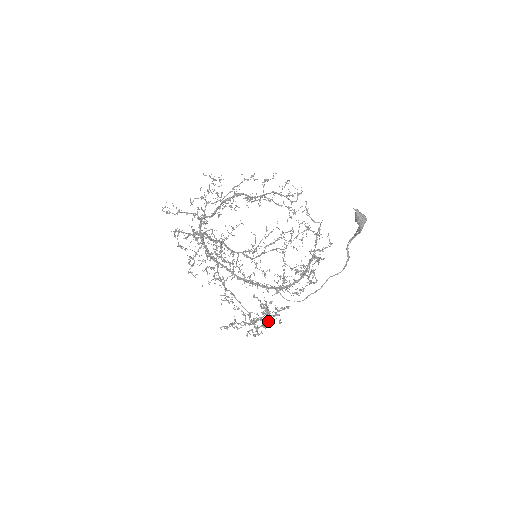
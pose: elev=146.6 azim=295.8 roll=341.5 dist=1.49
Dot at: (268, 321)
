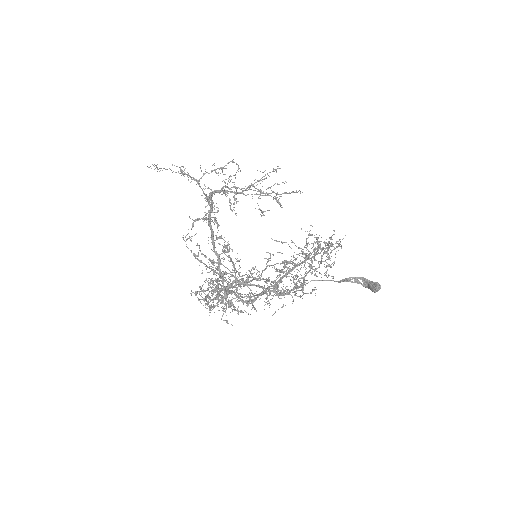
Dot at: occluded
